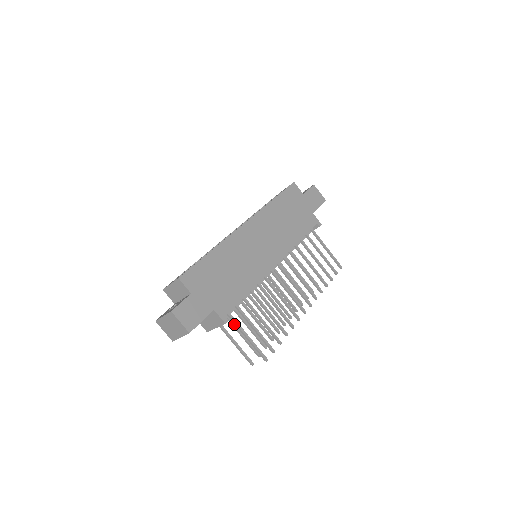
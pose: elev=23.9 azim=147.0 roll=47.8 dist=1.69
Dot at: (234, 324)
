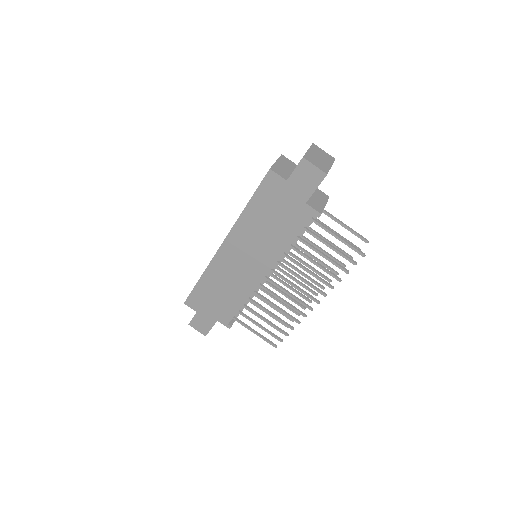
Dot at: (258, 307)
